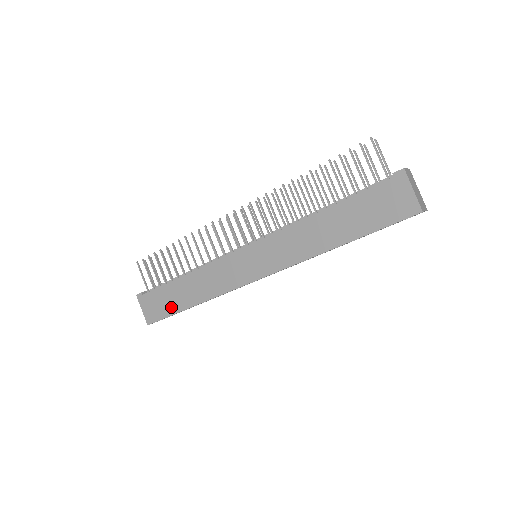
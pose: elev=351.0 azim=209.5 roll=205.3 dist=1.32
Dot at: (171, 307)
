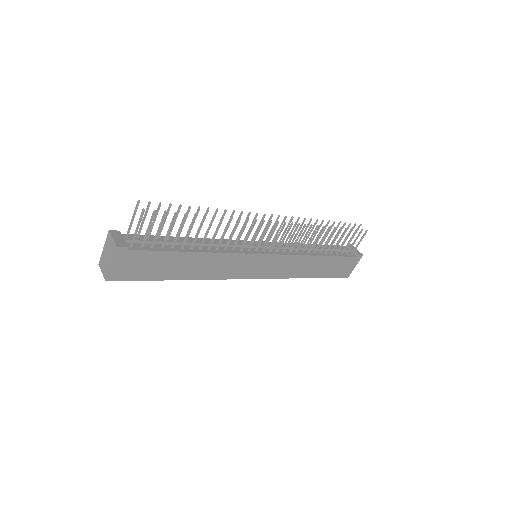
Dot at: (156, 273)
